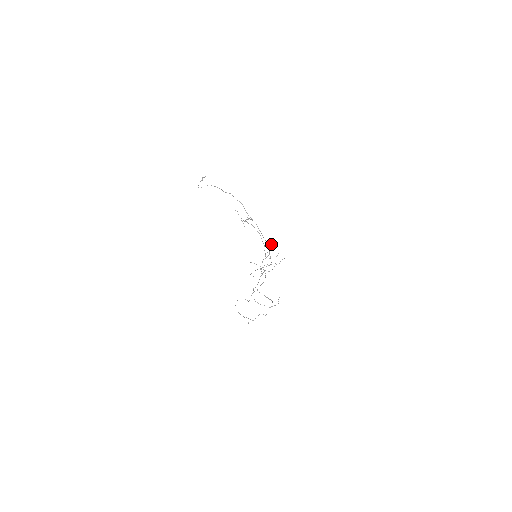
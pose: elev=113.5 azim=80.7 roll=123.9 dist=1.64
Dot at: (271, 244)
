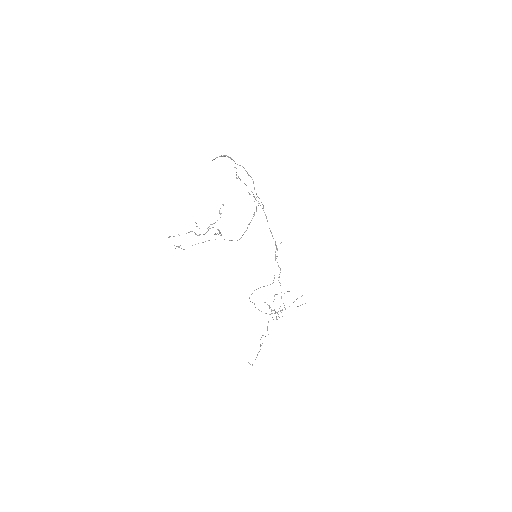
Dot at: occluded
